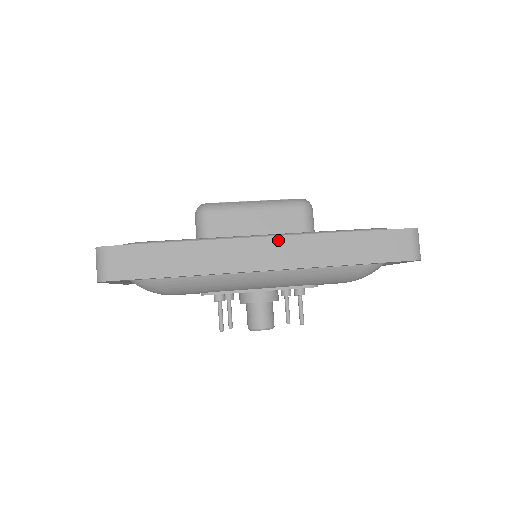
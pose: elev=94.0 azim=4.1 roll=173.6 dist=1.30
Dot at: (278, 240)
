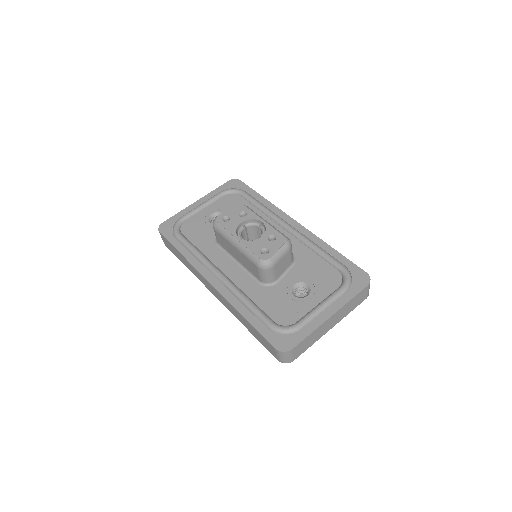
Dot at: (216, 290)
